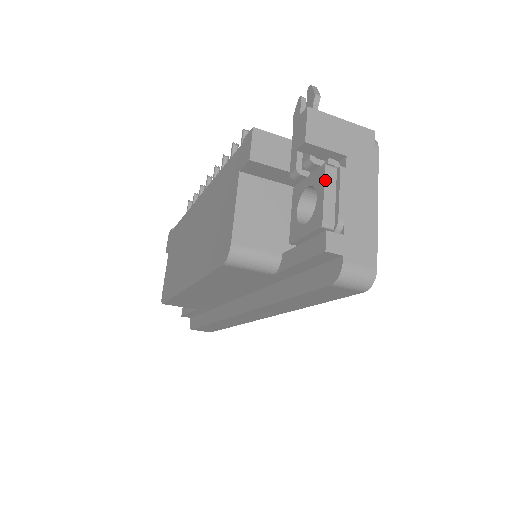
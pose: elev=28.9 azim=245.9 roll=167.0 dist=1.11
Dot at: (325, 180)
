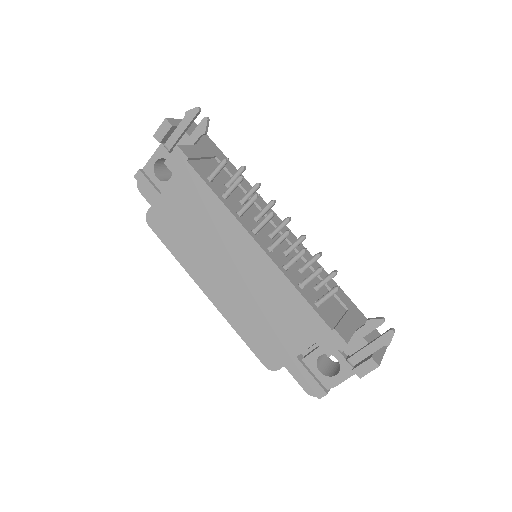
Dot at: occluded
